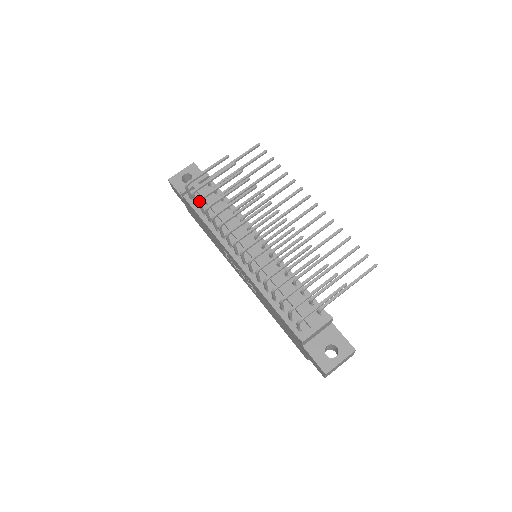
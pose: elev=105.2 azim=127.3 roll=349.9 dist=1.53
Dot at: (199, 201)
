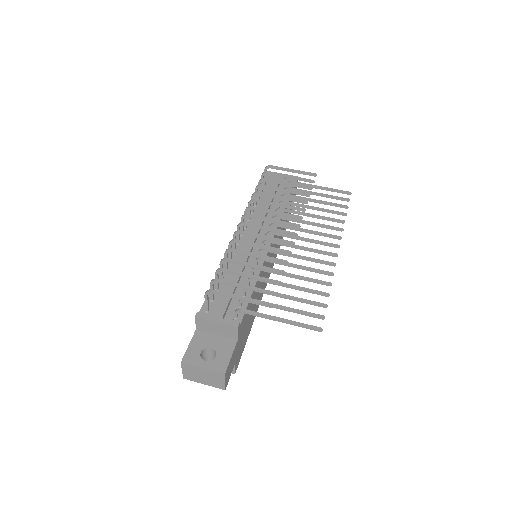
Dot at: (260, 179)
